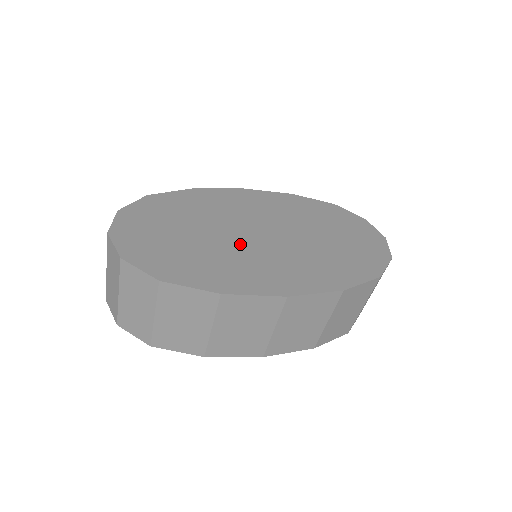
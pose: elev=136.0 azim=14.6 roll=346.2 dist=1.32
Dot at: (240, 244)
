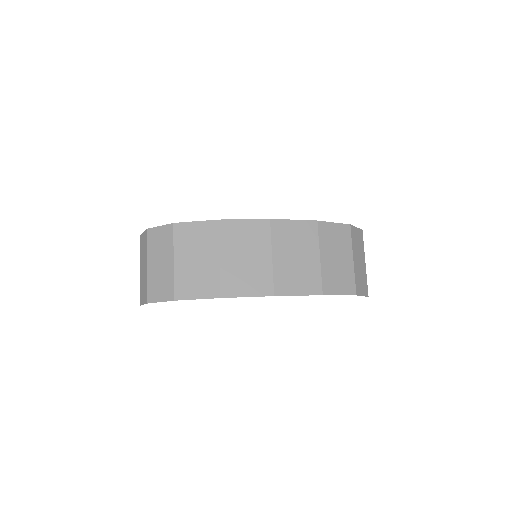
Dot at: occluded
